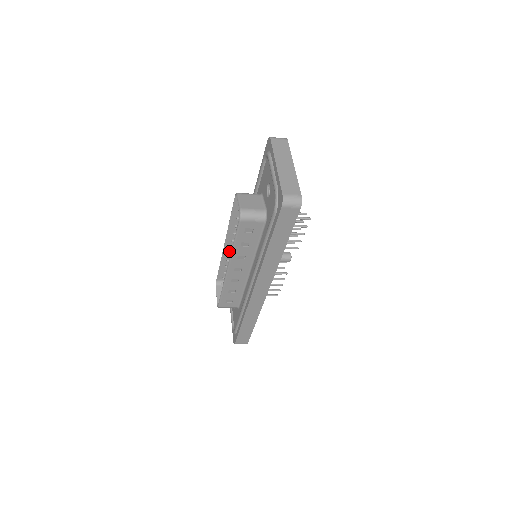
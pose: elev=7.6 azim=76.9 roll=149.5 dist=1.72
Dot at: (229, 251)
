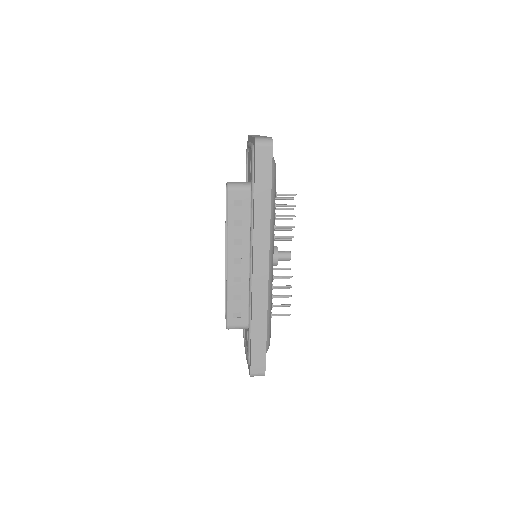
Dot at: occluded
